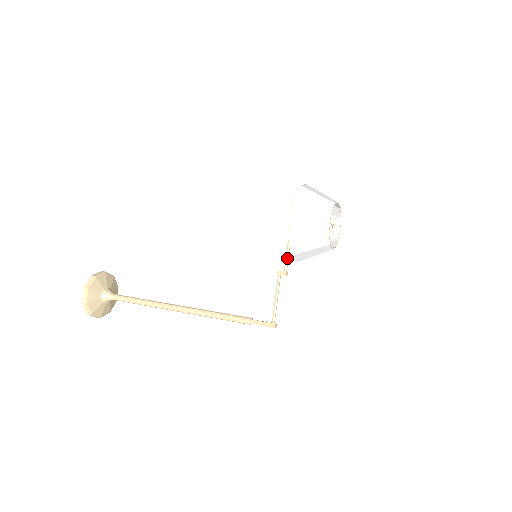
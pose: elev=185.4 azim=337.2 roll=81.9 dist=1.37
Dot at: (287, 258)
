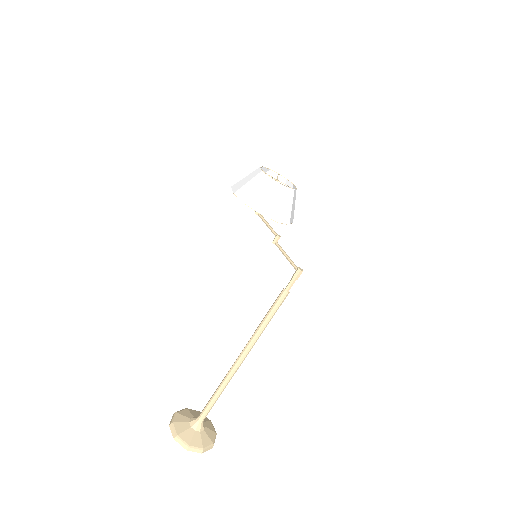
Dot at: (271, 229)
